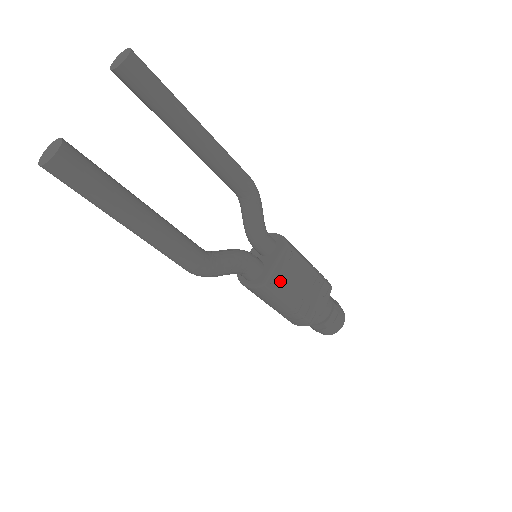
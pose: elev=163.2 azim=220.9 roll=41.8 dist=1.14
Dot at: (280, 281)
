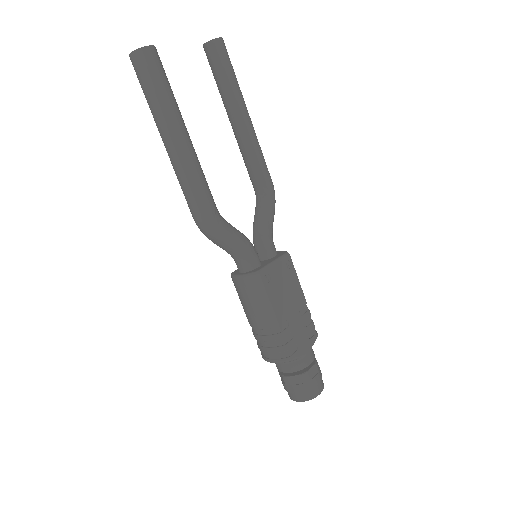
Dot at: (273, 282)
